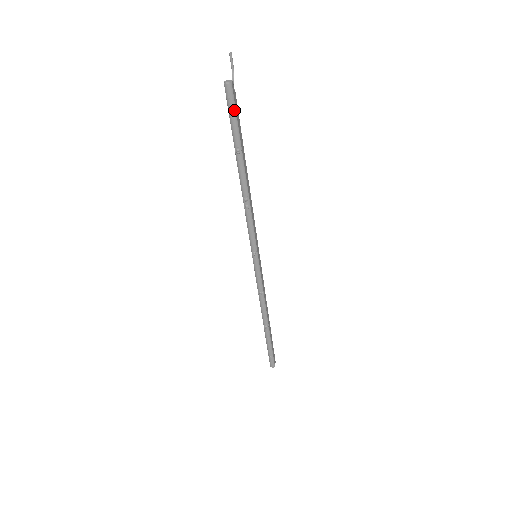
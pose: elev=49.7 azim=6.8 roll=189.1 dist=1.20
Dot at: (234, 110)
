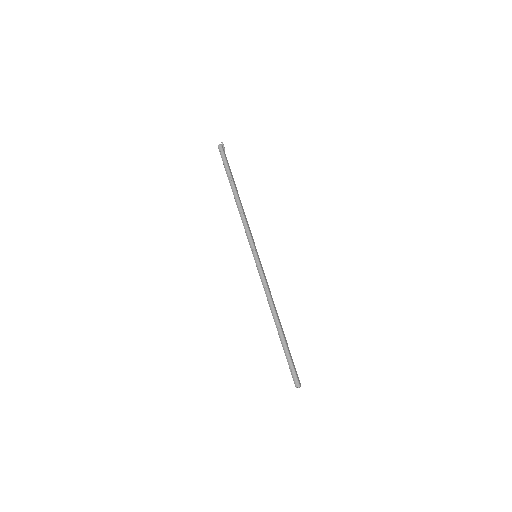
Dot at: (224, 157)
